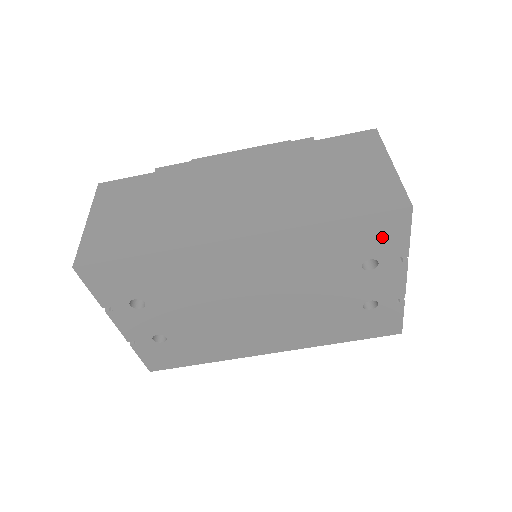
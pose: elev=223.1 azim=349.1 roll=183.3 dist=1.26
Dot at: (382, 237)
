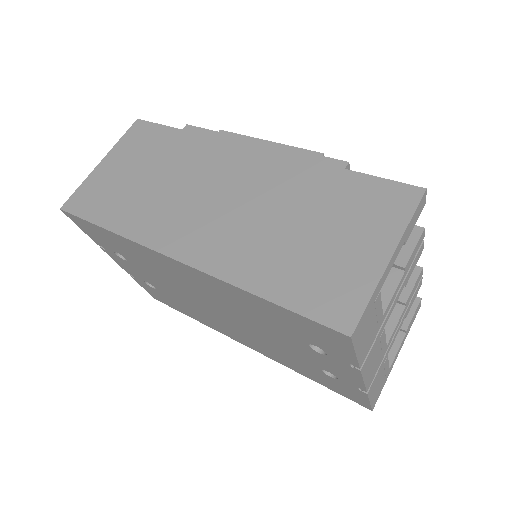
Dot at: (323, 339)
